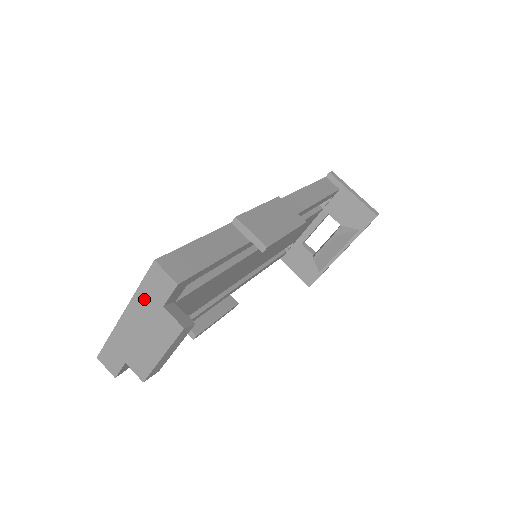
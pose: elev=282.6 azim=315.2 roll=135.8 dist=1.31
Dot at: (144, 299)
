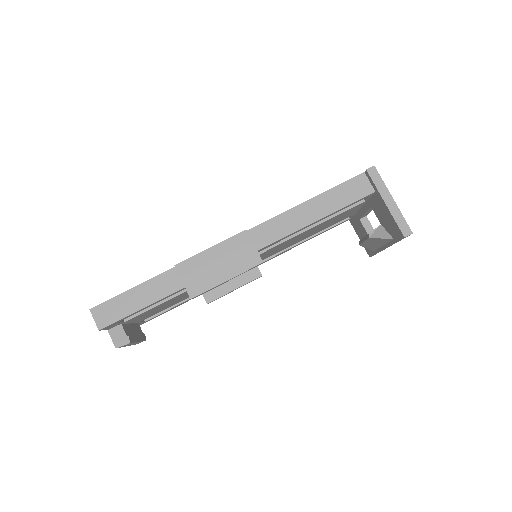
Dot at: occluded
